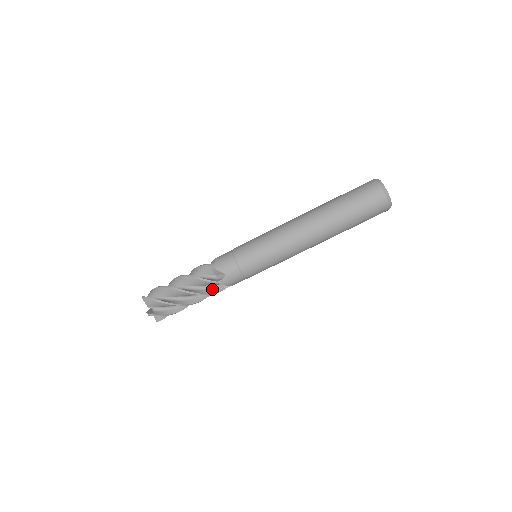
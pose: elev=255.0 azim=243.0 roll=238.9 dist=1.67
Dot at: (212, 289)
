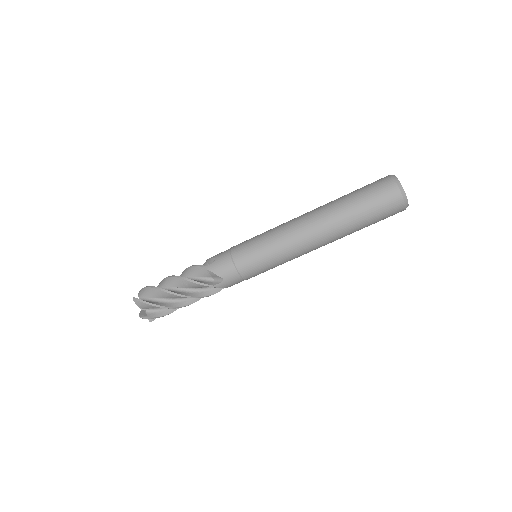
Dot at: (208, 291)
